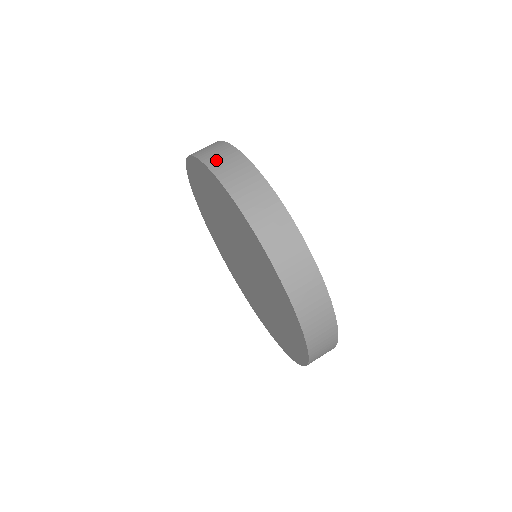
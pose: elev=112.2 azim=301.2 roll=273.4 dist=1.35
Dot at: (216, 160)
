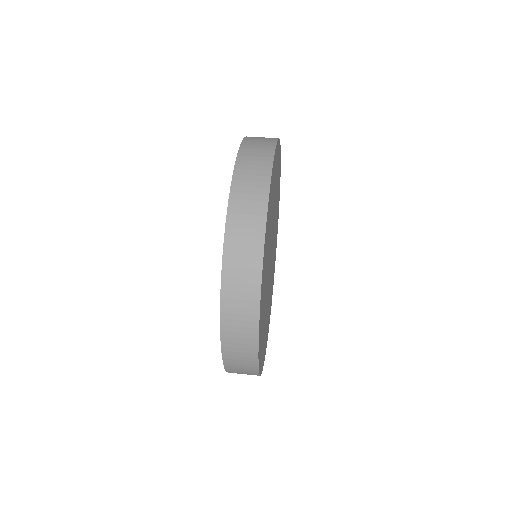
Dot at: (255, 137)
